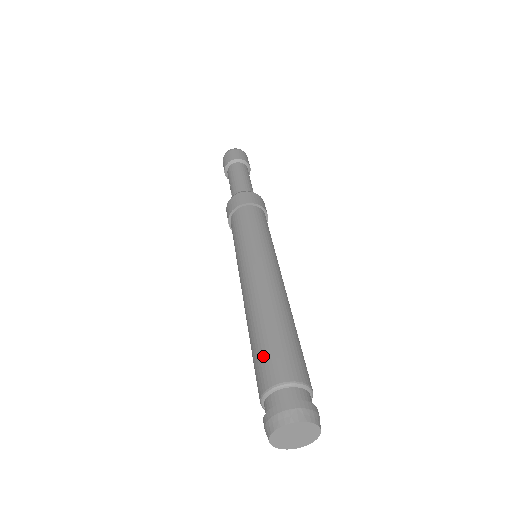
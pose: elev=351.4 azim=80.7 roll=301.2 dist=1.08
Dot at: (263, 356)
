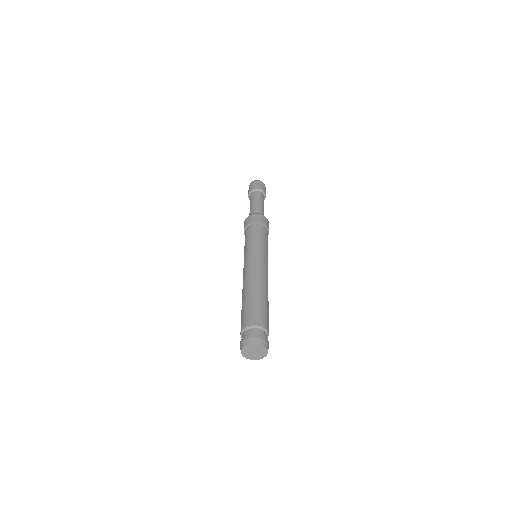
Dot at: (244, 313)
